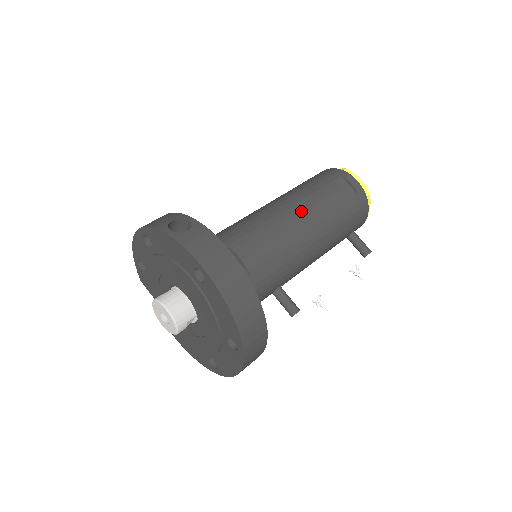
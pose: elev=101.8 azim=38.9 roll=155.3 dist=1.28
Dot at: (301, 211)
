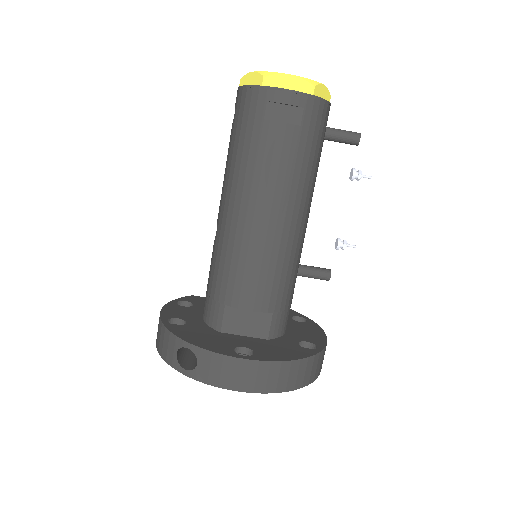
Dot at: (261, 205)
